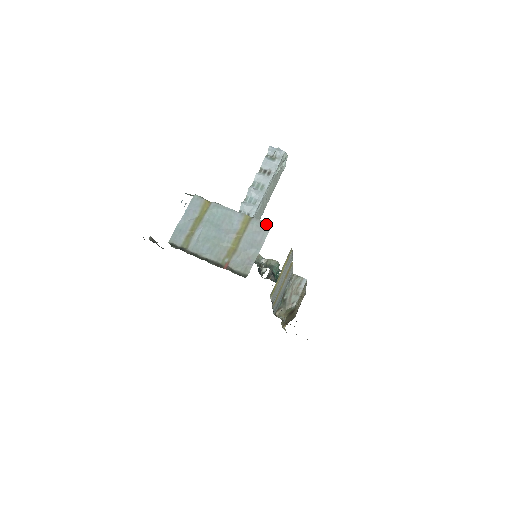
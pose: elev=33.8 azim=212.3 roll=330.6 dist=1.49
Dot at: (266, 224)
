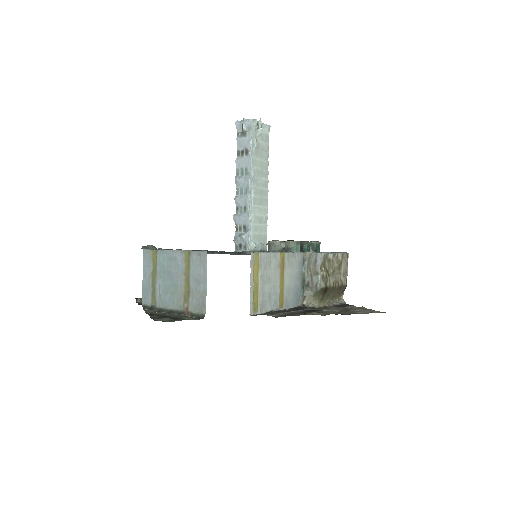
Dot at: (202, 253)
